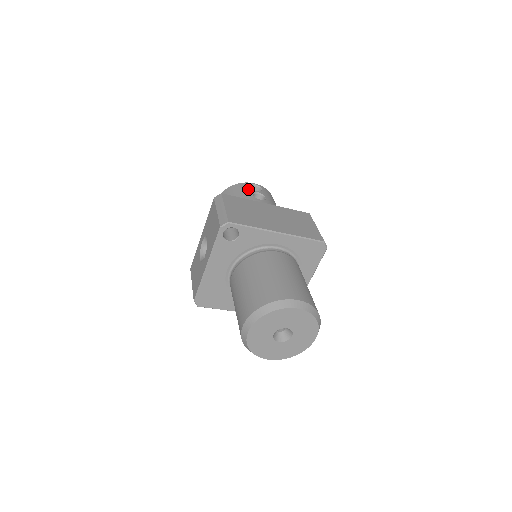
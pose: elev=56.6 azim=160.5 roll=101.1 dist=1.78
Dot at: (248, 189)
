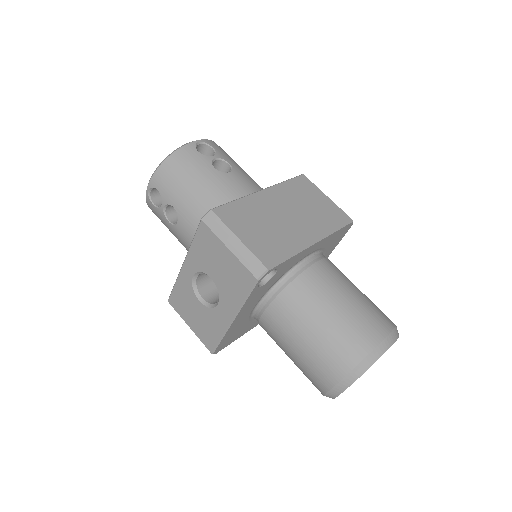
Dot at: (200, 158)
